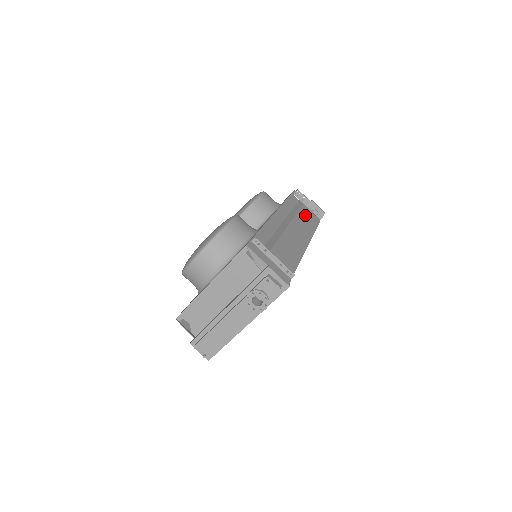
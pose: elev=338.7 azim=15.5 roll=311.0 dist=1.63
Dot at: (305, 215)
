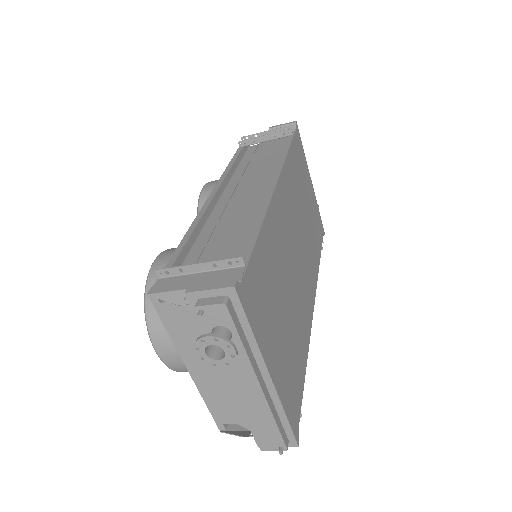
Dot at: (264, 153)
